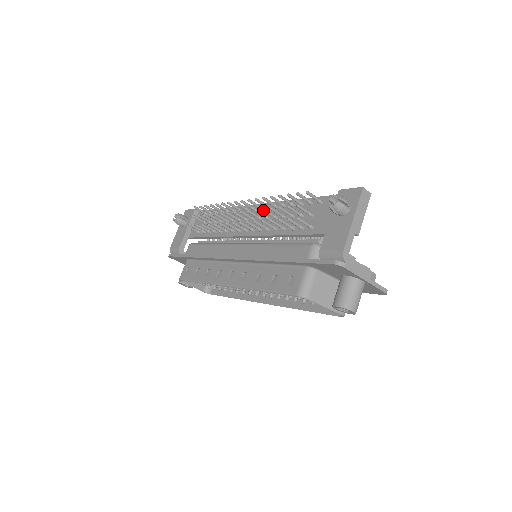
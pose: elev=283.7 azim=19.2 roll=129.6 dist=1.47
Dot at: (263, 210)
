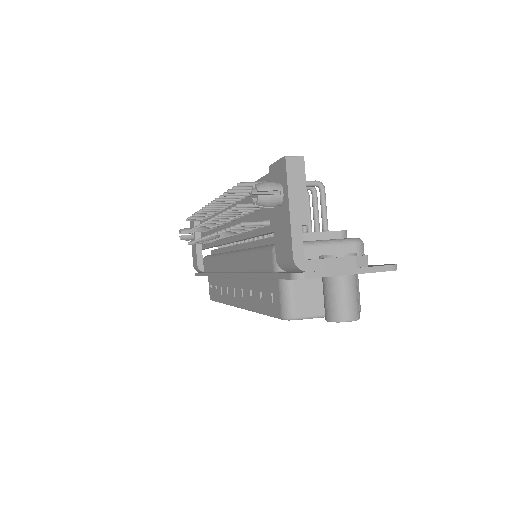
Dot at: (220, 216)
